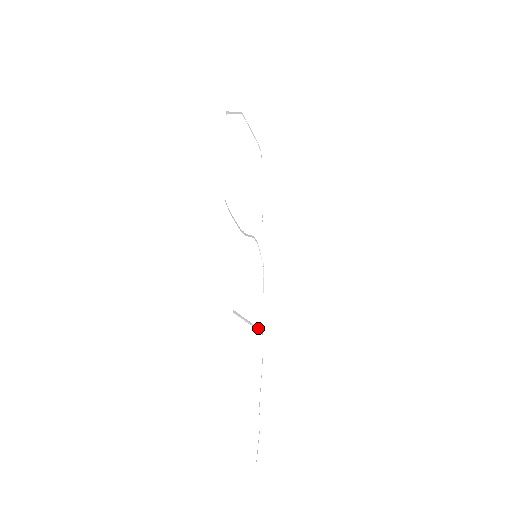
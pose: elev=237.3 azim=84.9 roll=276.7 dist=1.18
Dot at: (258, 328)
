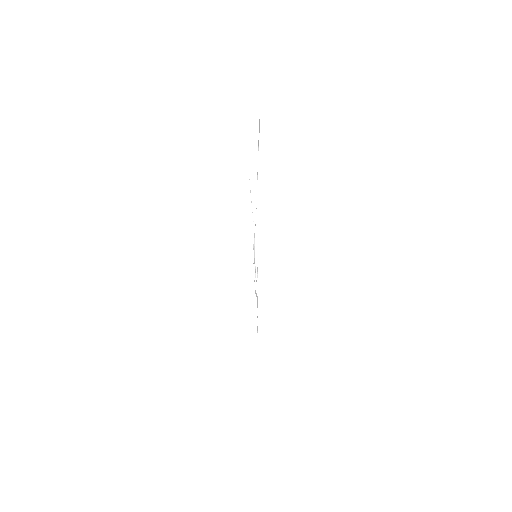
Dot at: occluded
